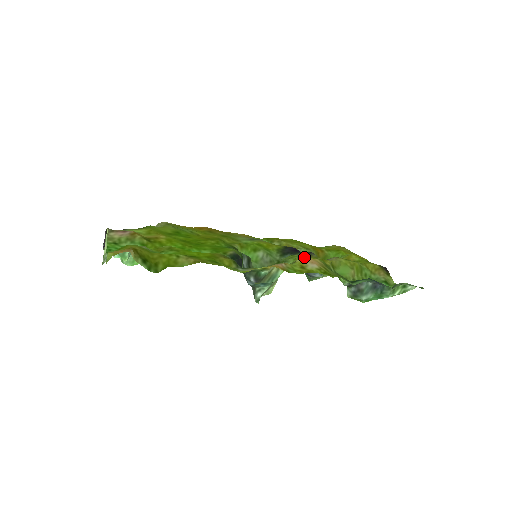
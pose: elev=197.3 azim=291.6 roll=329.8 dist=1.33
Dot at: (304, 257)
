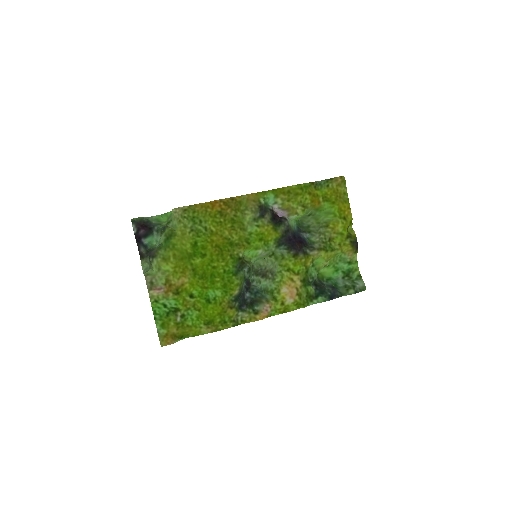
Dot at: (287, 287)
